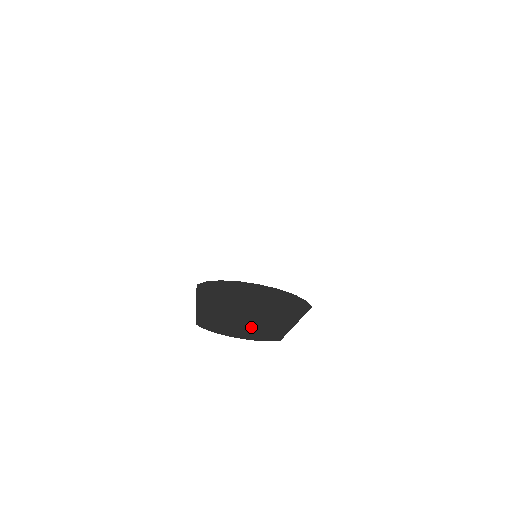
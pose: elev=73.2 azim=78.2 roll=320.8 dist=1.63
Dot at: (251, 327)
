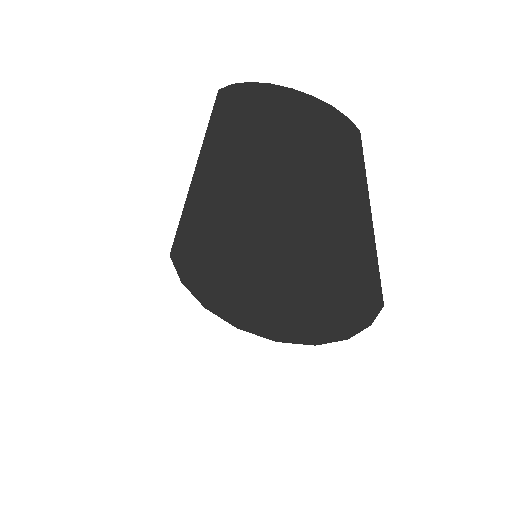
Dot at: occluded
